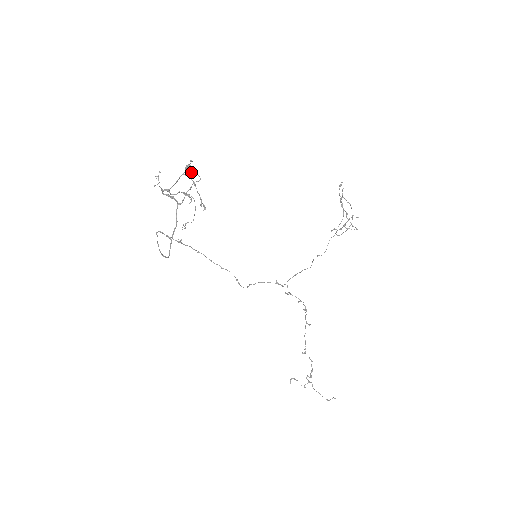
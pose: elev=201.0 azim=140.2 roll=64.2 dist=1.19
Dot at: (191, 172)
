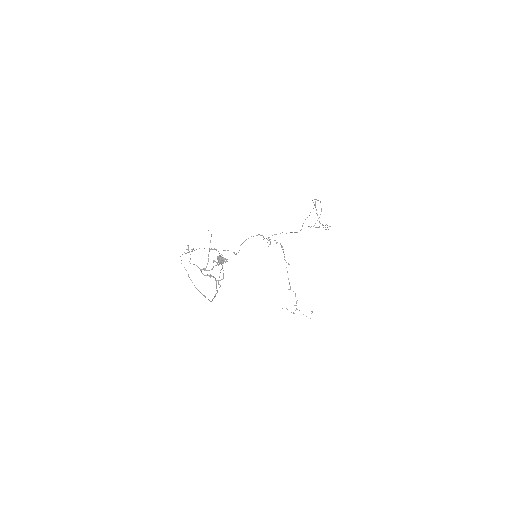
Dot at: (223, 261)
